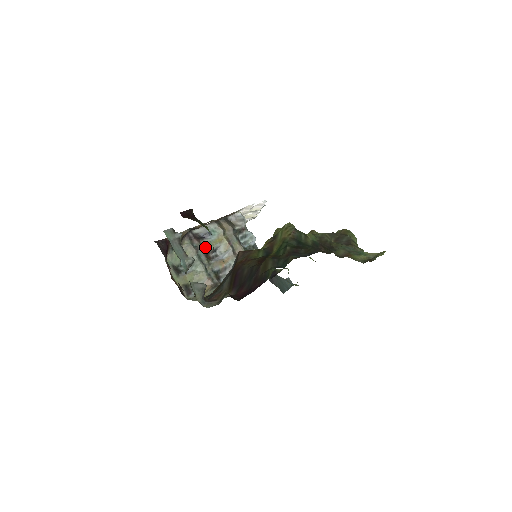
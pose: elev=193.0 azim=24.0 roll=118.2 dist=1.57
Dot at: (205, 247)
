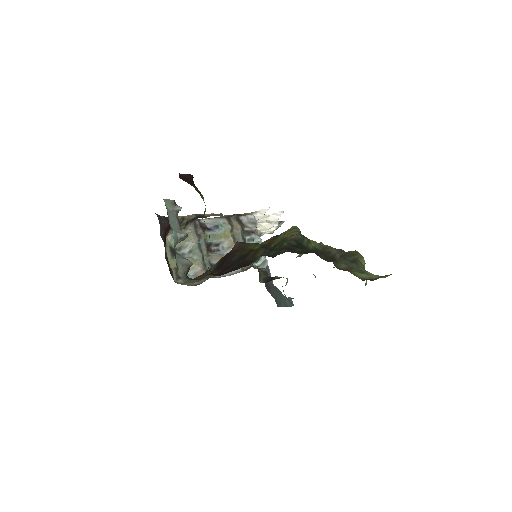
Dot at: (209, 238)
